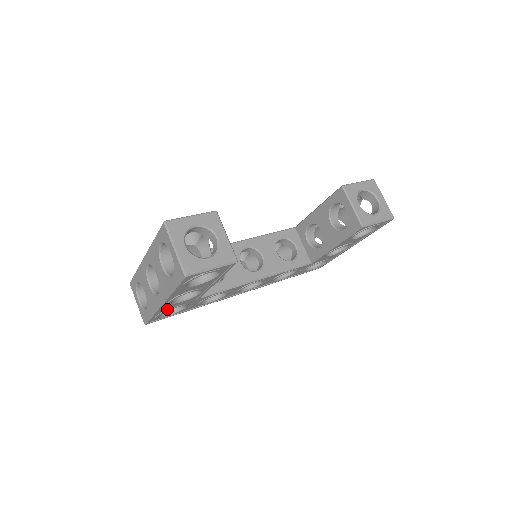
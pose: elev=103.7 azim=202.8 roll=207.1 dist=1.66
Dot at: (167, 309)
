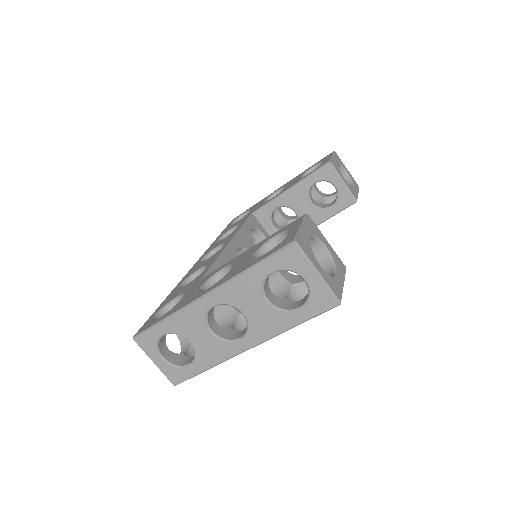
Dot at: occluded
